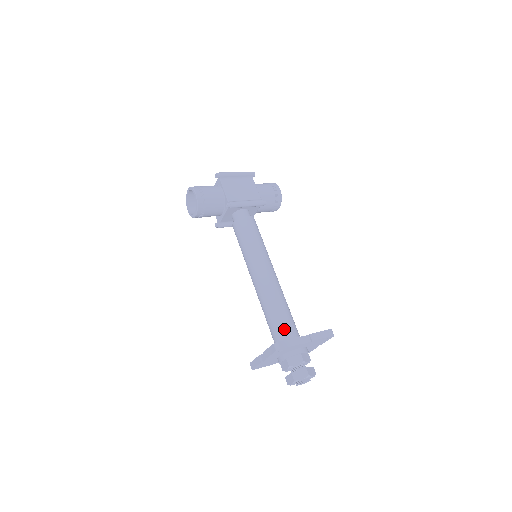
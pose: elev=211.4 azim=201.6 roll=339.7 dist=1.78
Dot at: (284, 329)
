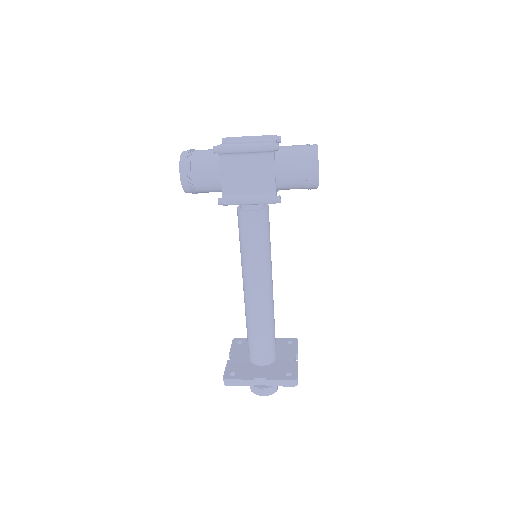
Dot at: (254, 351)
